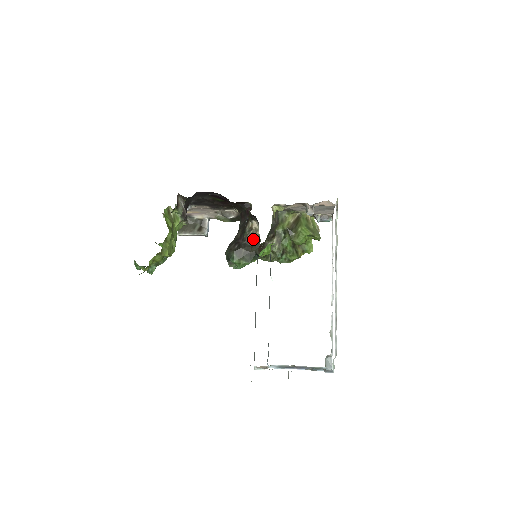
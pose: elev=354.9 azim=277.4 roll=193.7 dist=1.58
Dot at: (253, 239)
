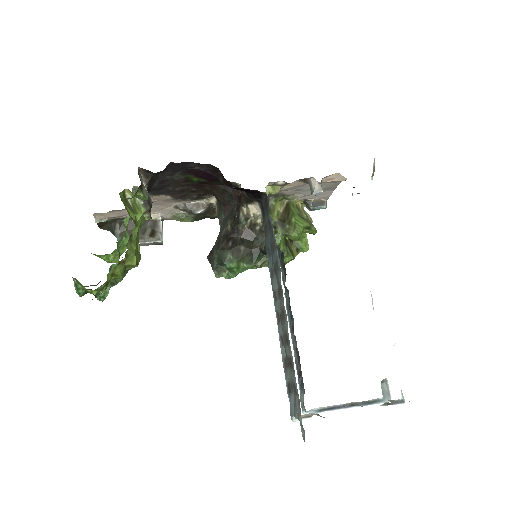
Dot at: (253, 230)
